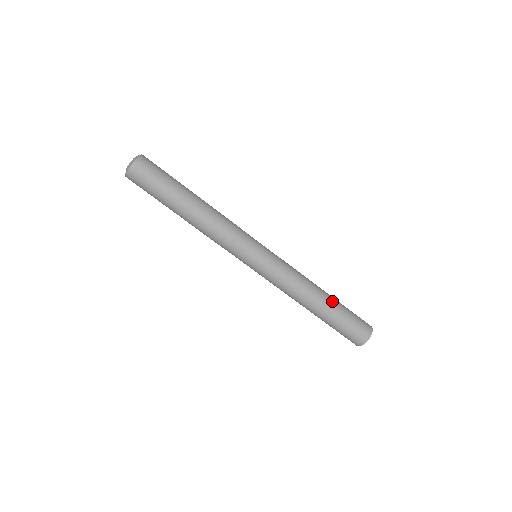
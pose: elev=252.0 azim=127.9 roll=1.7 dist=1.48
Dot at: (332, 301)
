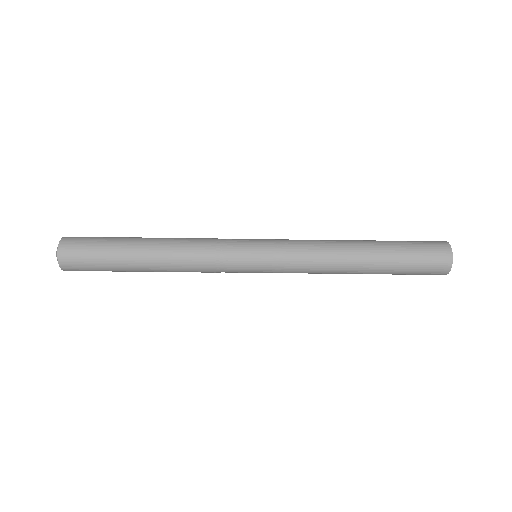
Dot at: (377, 260)
